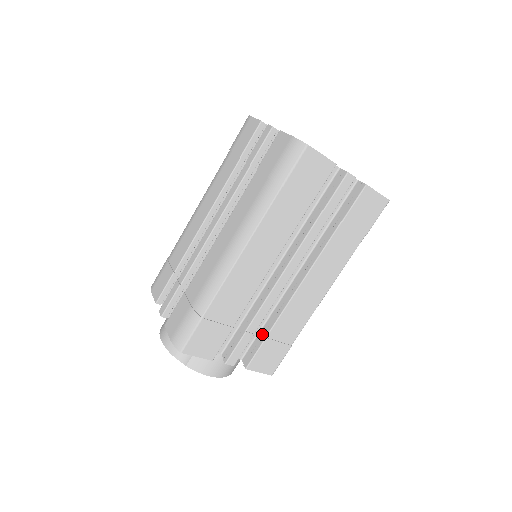
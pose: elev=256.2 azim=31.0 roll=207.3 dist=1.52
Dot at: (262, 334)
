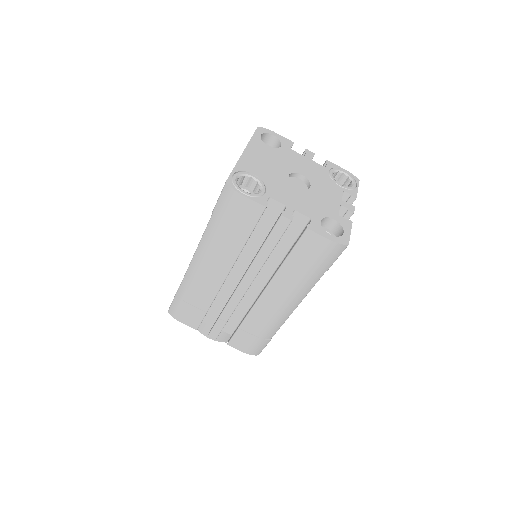
Dot at: occluded
